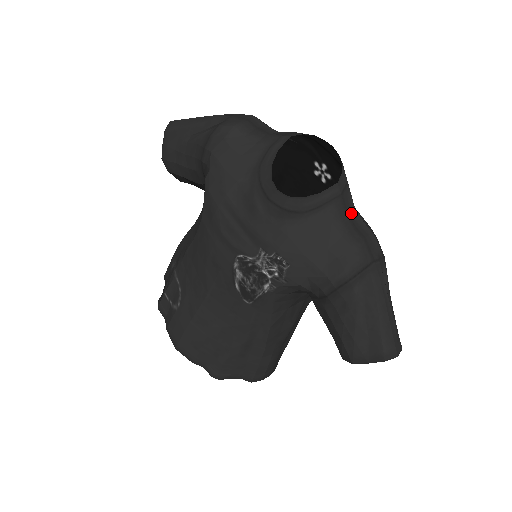
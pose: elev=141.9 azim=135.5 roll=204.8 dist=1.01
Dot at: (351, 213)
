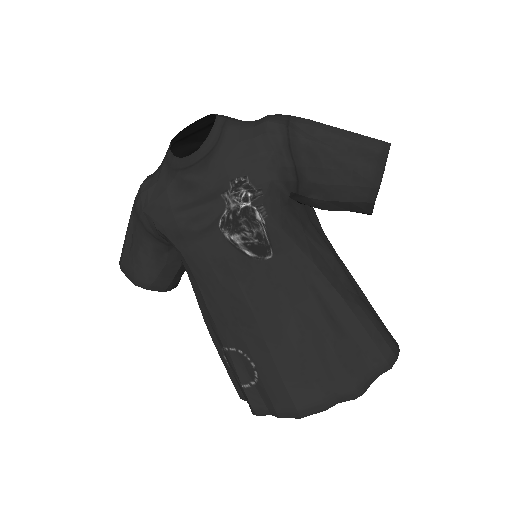
Dot at: (247, 122)
